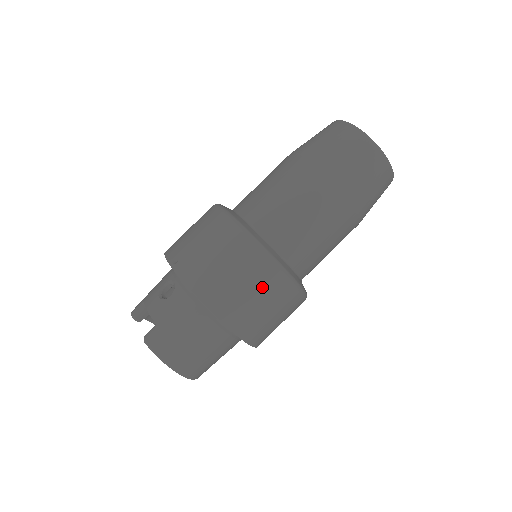
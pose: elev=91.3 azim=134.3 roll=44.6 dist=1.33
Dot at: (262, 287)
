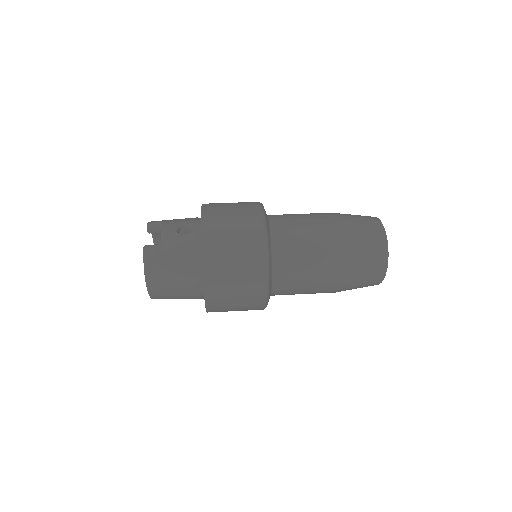
Dot at: (246, 279)
